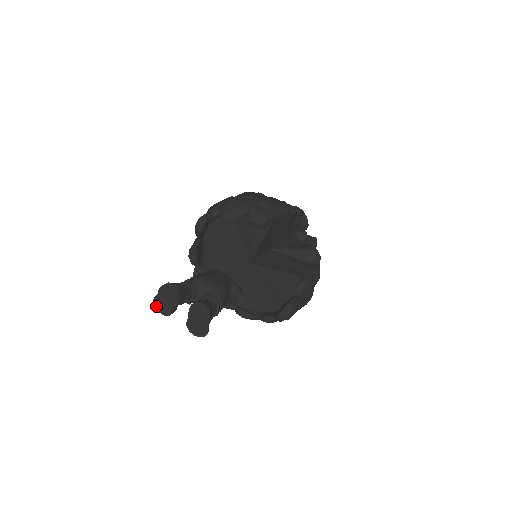
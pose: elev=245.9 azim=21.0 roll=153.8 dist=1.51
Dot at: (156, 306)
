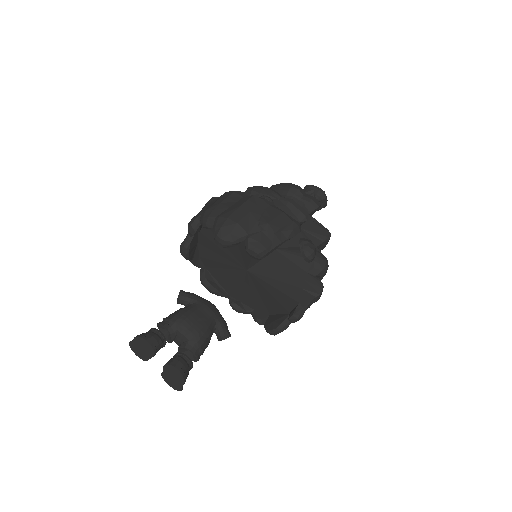
Dot at: (132, 348)
